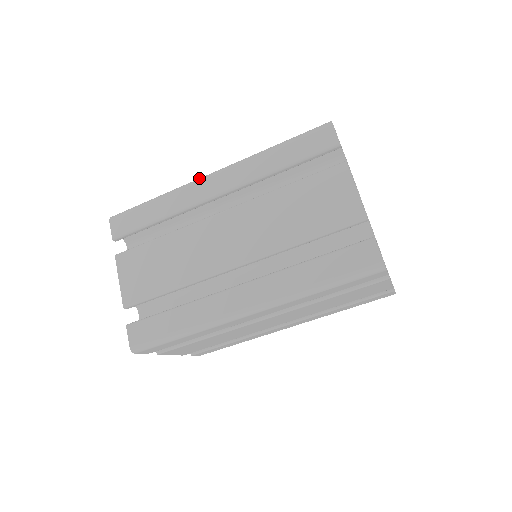
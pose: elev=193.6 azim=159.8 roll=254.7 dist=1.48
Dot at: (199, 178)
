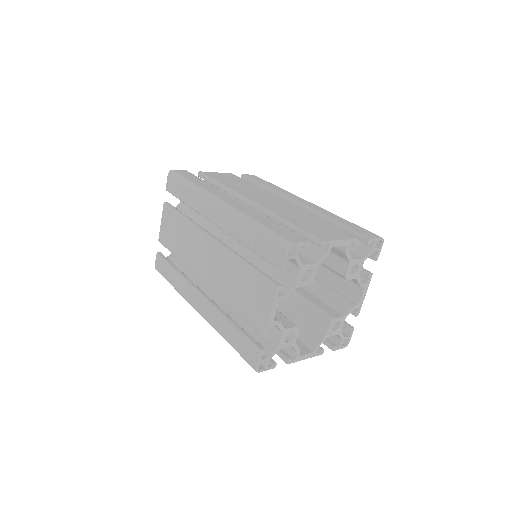
Dot at: (213, 196)
